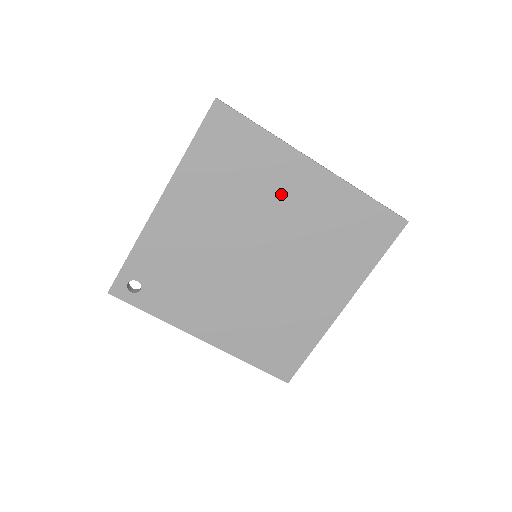
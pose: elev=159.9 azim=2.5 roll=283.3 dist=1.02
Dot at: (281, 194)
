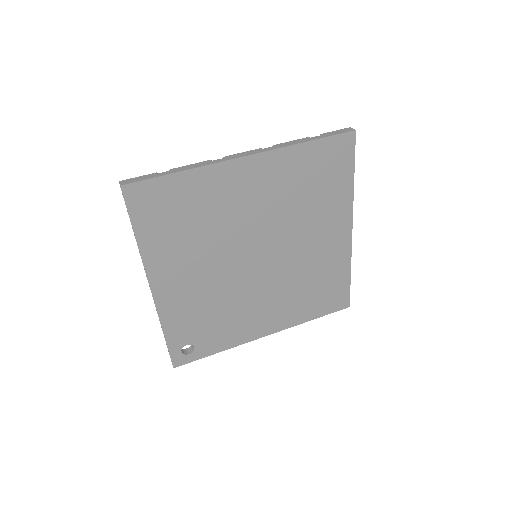
Dot at: (237, 203)
